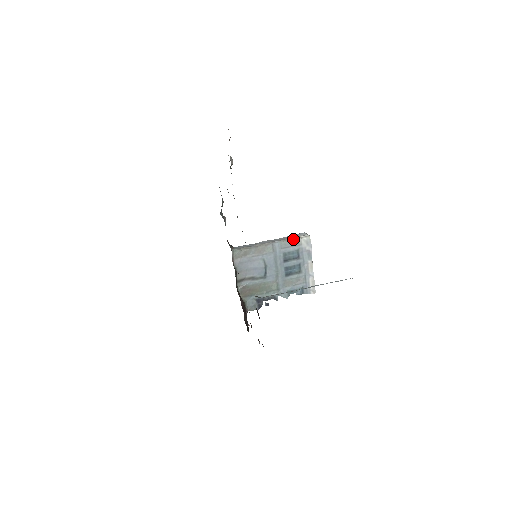
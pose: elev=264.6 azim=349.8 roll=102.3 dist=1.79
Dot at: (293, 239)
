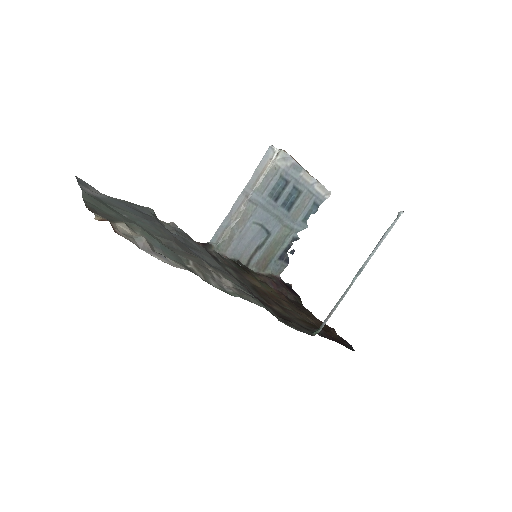
Dot at: (266, 172)
